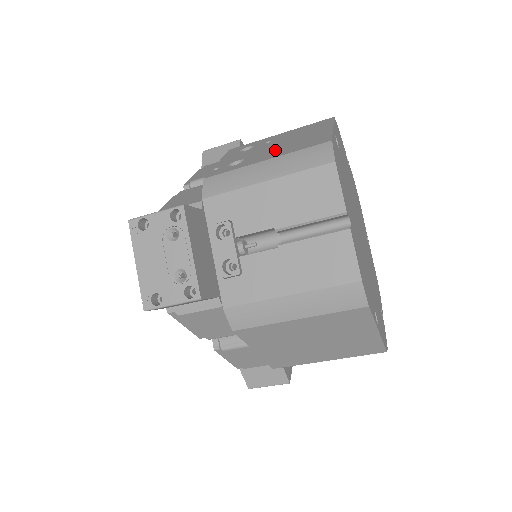
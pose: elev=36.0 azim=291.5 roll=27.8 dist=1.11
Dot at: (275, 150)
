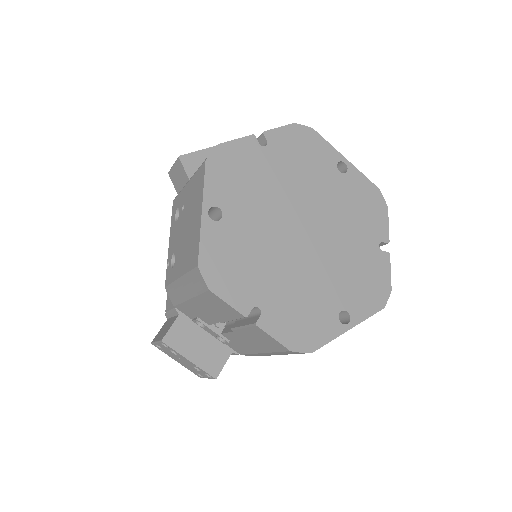
Dot at: (183, 250)
